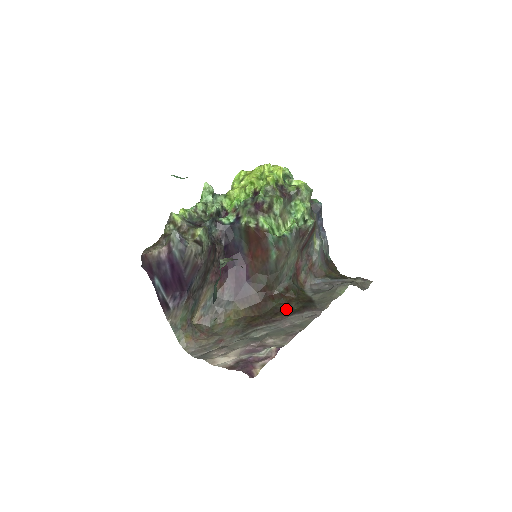
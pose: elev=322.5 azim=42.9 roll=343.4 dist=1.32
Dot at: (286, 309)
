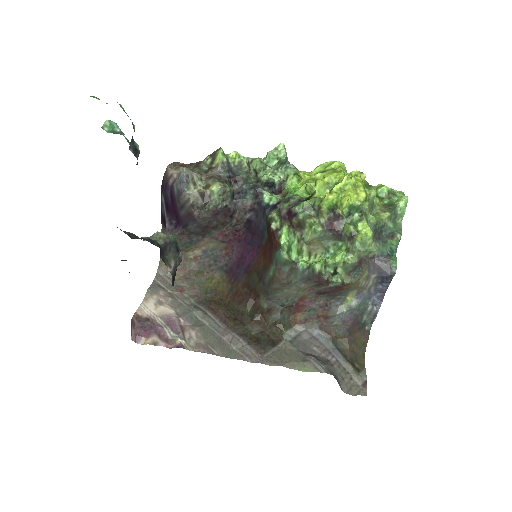
Dot at: (245, 325)
